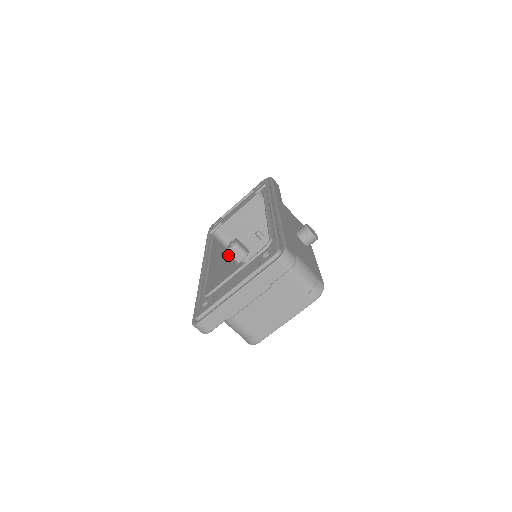
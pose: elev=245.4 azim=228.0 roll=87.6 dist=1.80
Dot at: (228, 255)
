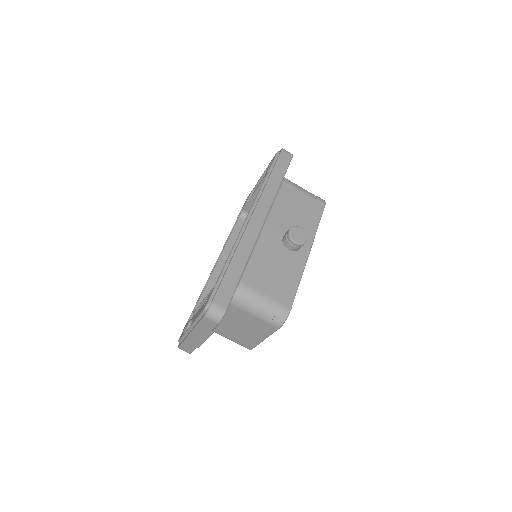
Dot at: occluded
